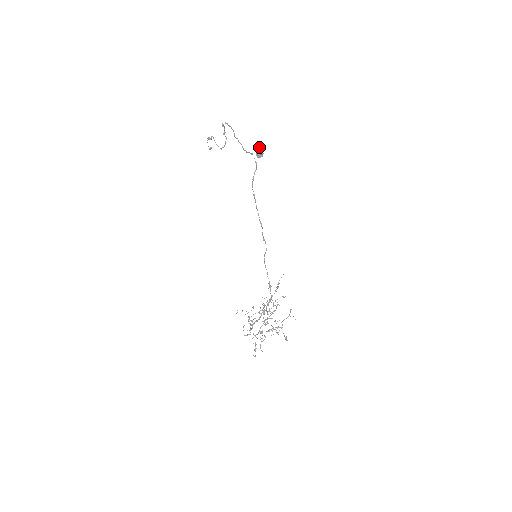
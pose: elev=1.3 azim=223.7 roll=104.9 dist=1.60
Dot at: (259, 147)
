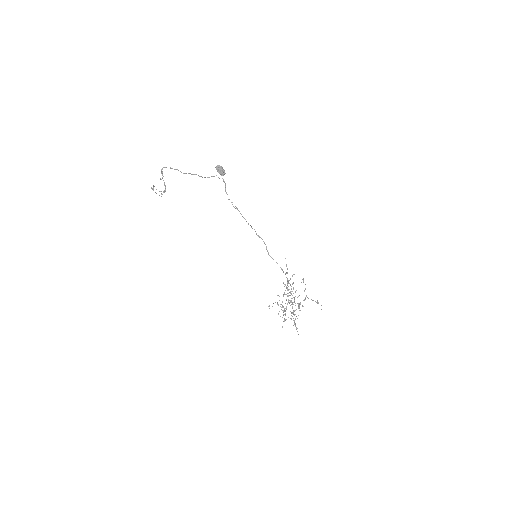
Dot at: (219, 167)
